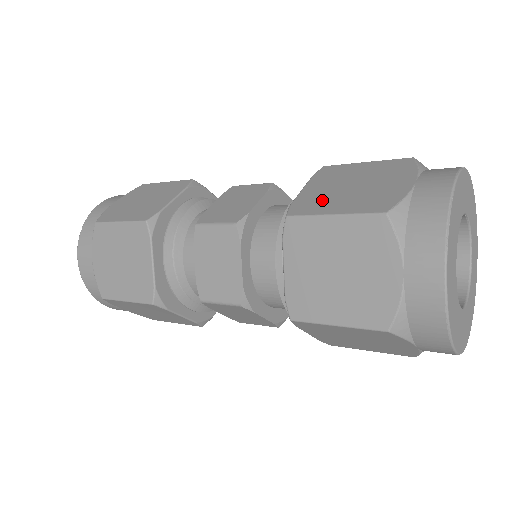
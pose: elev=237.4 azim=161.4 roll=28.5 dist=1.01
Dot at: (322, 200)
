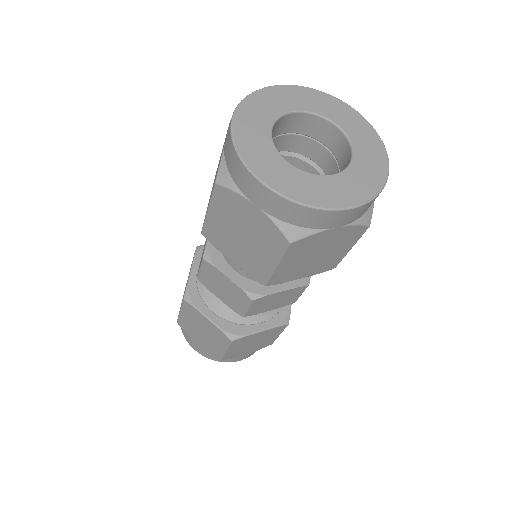
Dot at: occluded
